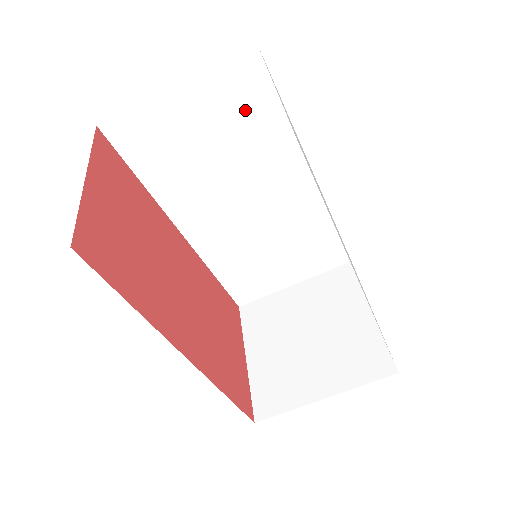
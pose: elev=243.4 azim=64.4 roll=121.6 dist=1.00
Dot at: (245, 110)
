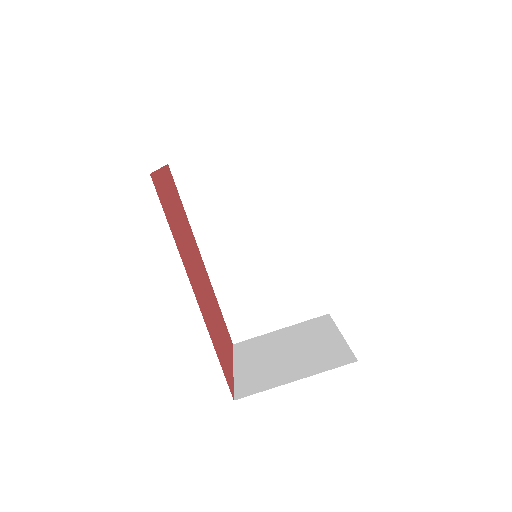
Dot at: (262, 171)
